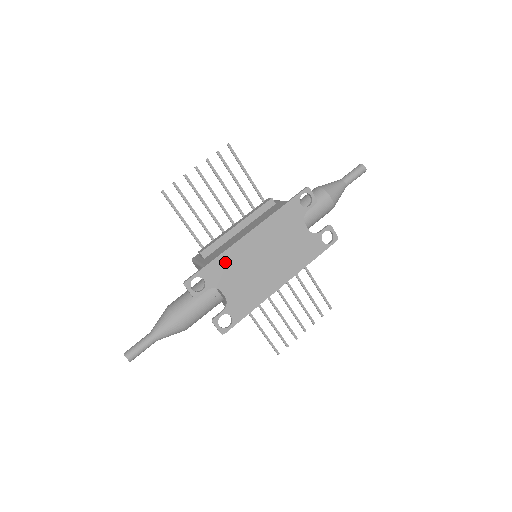
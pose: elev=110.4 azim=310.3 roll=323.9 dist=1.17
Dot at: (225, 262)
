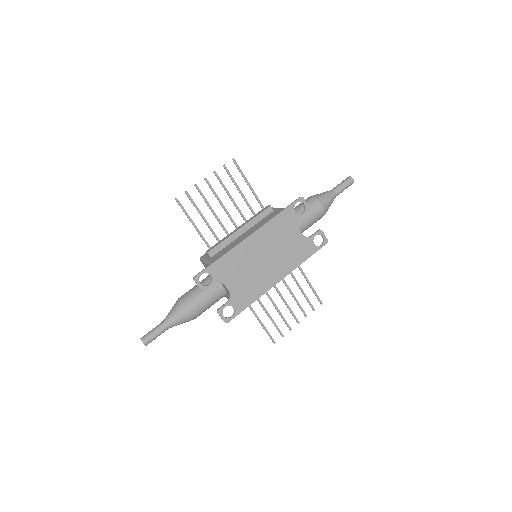
Dot at: (229, 260)
